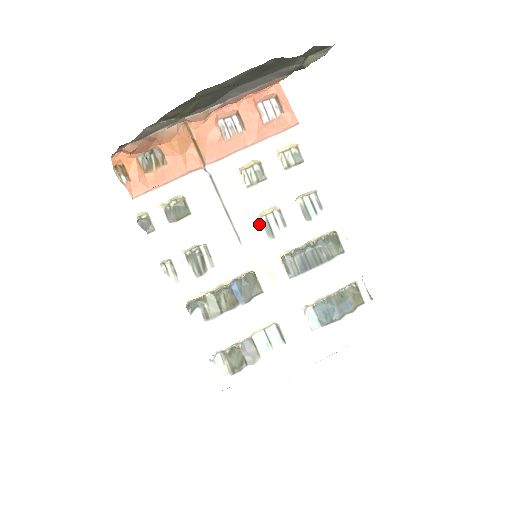
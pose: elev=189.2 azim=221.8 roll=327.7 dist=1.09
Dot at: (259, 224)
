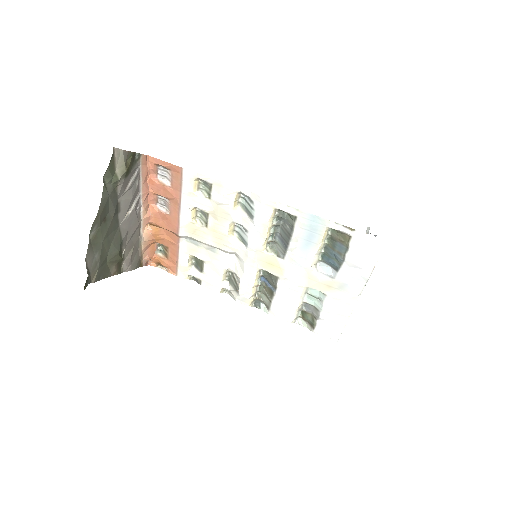
Dot at: (235, 240)
